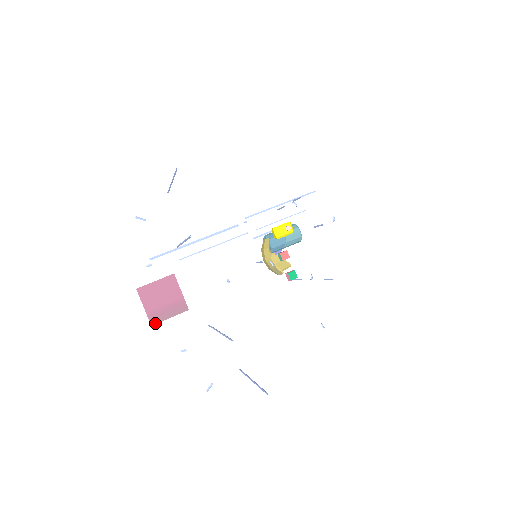
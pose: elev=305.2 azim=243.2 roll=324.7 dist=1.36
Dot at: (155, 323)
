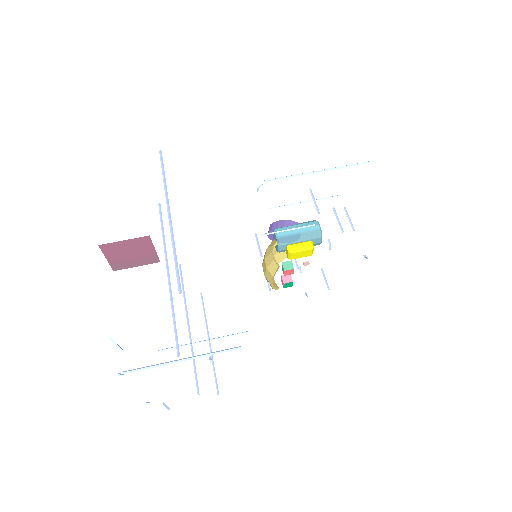
Dot at: (118, 269)
